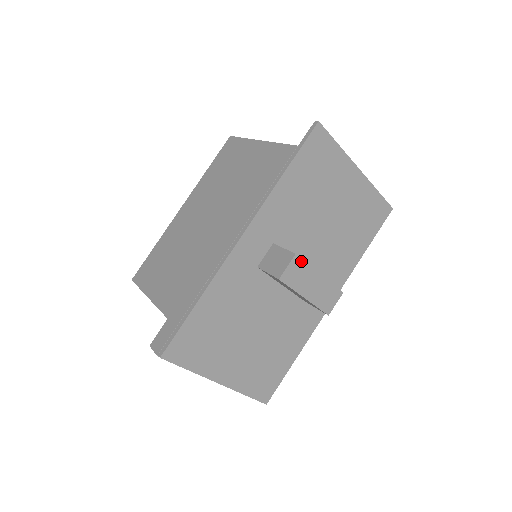
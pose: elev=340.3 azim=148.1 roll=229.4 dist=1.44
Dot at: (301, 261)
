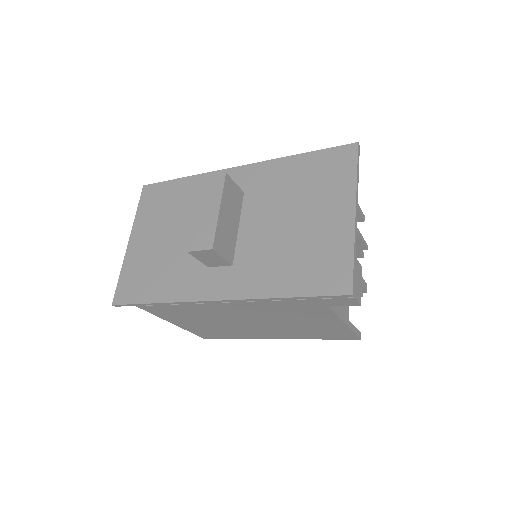
Dot at: (223, 182)
